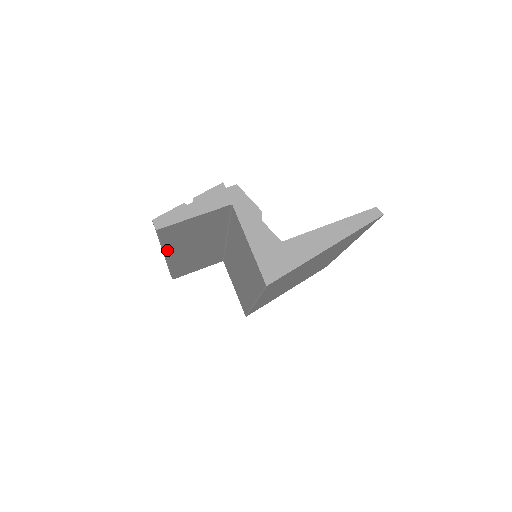
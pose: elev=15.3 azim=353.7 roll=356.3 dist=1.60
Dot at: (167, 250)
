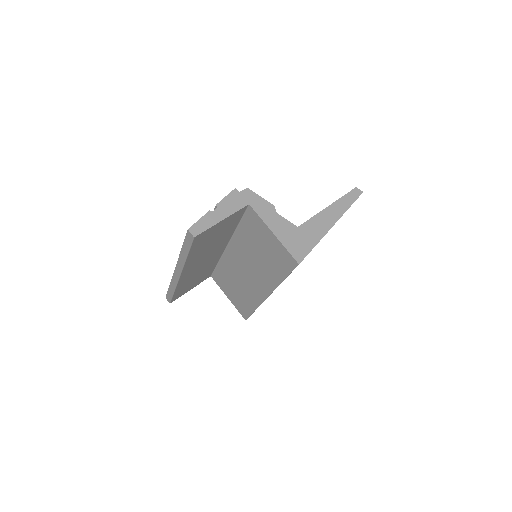
Dot at: (187, 263)
